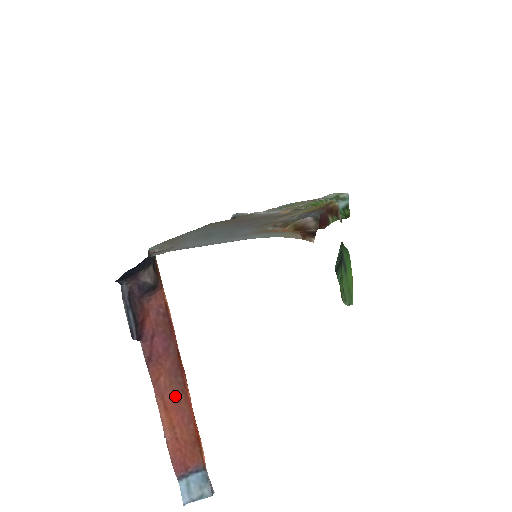
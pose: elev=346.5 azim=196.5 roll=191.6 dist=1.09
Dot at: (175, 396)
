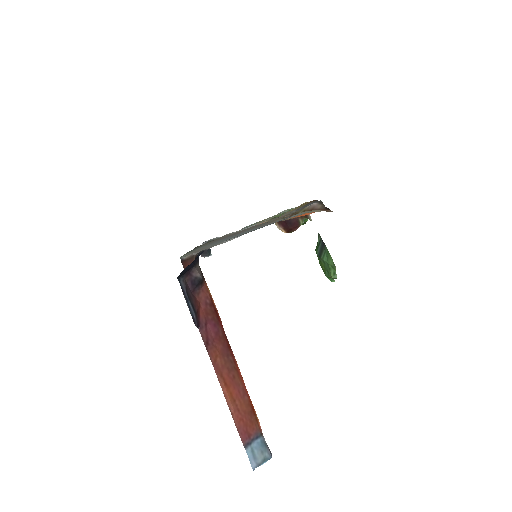
Dot at: (230, 373)
